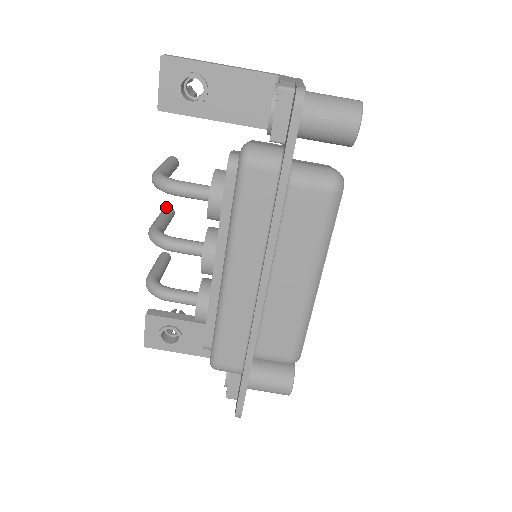
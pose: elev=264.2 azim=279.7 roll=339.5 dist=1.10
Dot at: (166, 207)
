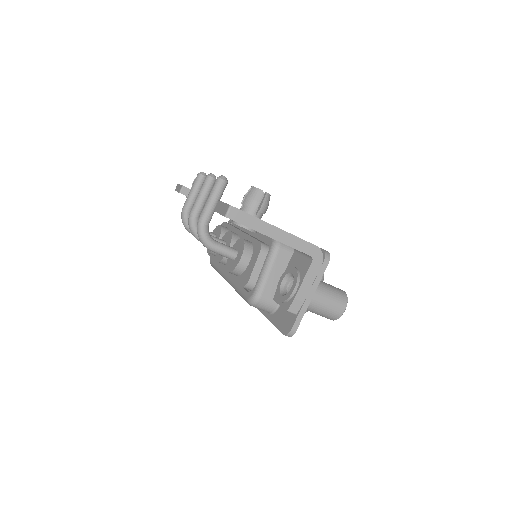
Dot at: (210, 178)
